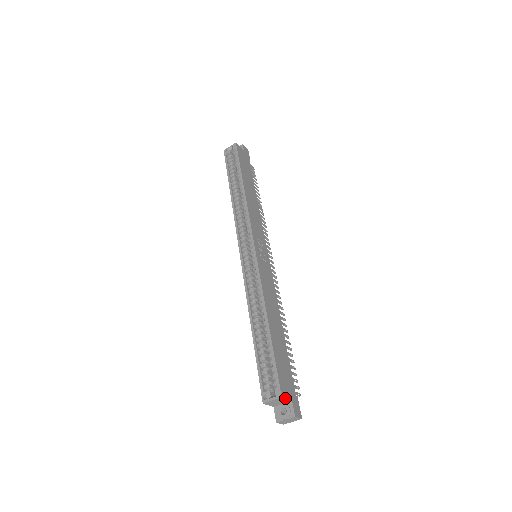
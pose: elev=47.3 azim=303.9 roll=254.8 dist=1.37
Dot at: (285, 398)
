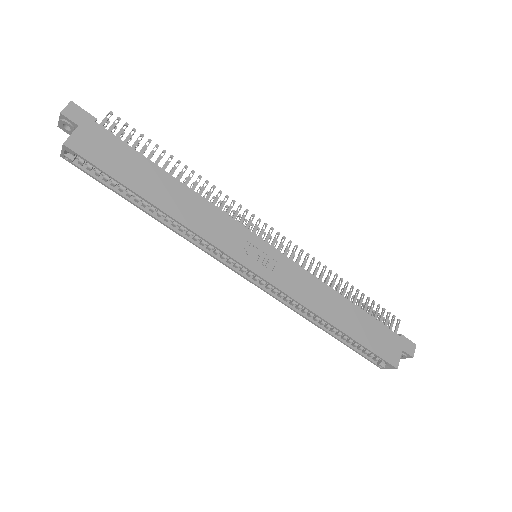
Dot at: occluded
